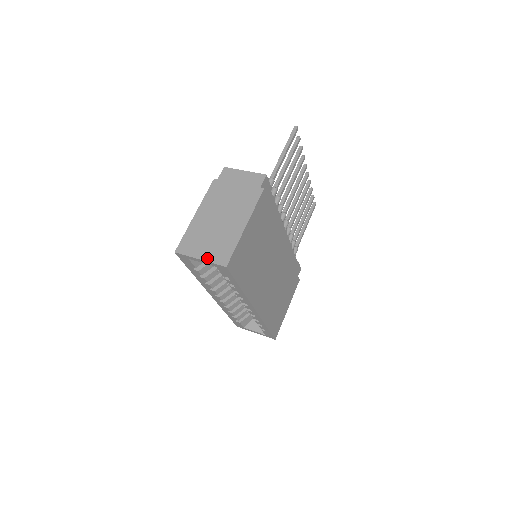
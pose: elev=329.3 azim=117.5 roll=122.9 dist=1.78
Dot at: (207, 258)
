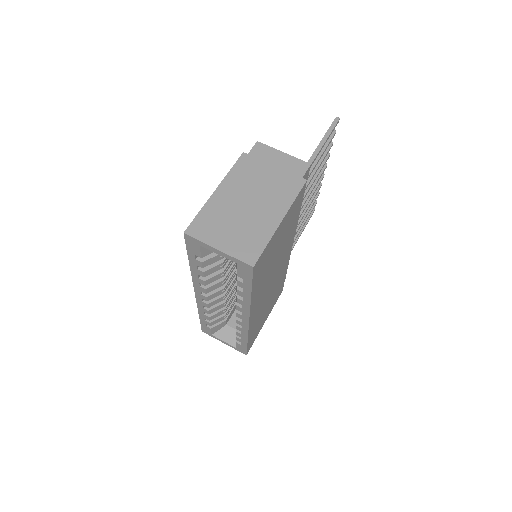
Dot at: (228, 250)
